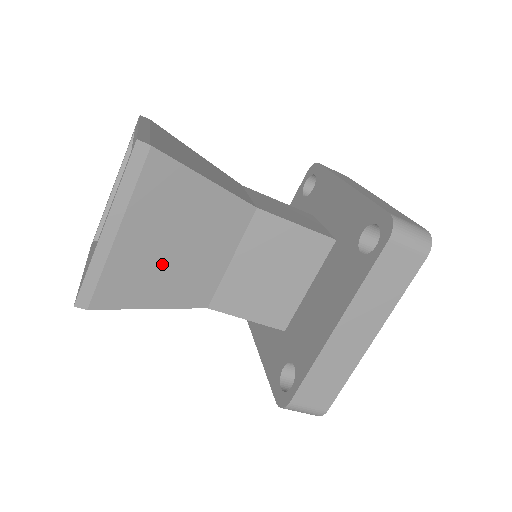
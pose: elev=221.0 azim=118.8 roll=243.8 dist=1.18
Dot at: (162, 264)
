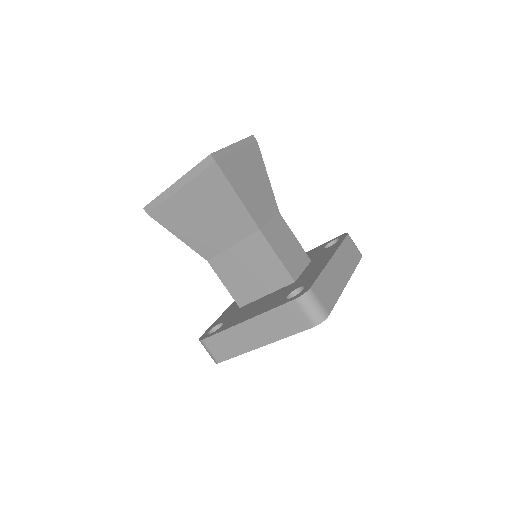
Dot at: (194, 220)
